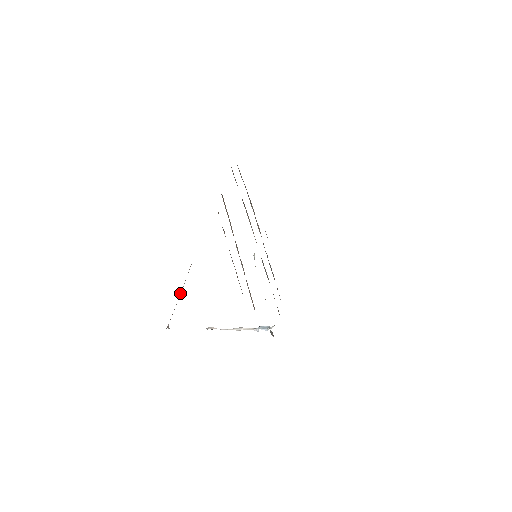
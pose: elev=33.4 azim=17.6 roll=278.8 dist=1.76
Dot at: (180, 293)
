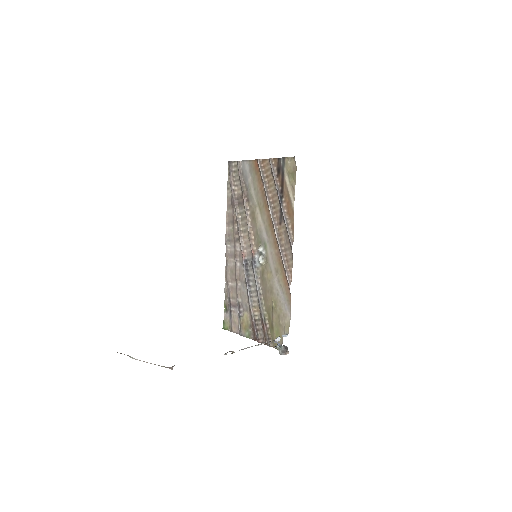
Dot at: occluded
